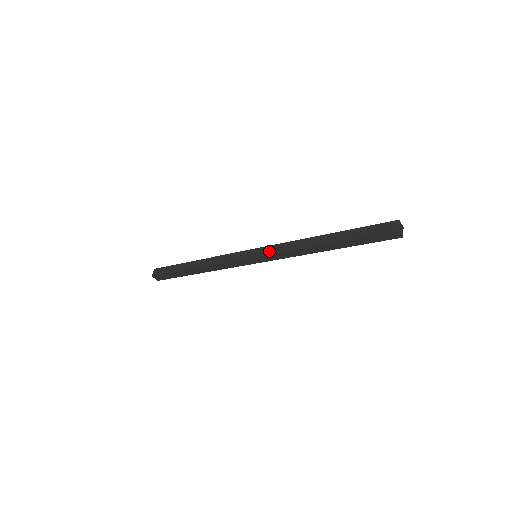
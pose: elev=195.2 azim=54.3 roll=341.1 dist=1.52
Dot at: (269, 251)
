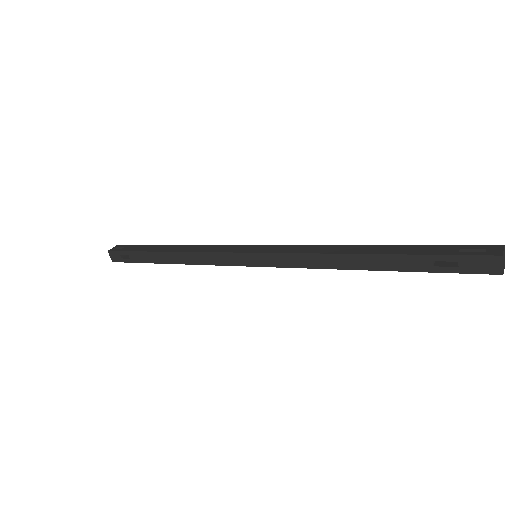
Dot at: (278, 249)
